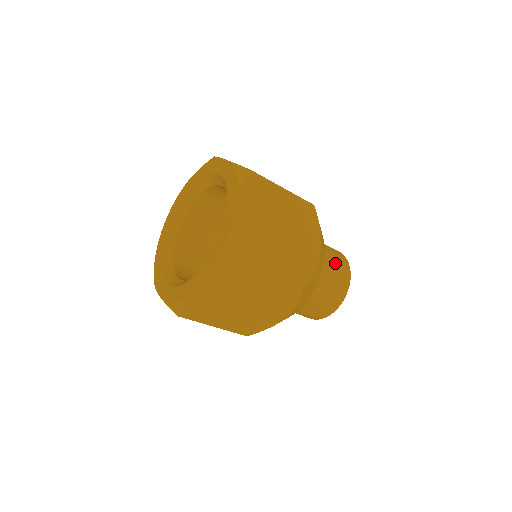
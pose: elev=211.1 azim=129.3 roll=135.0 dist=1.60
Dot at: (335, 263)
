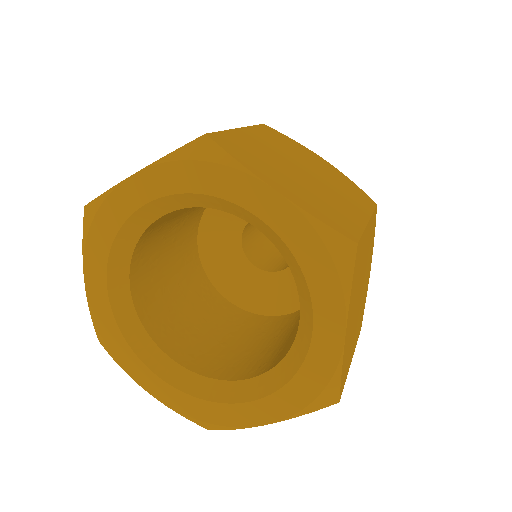
Dot at: occluded
